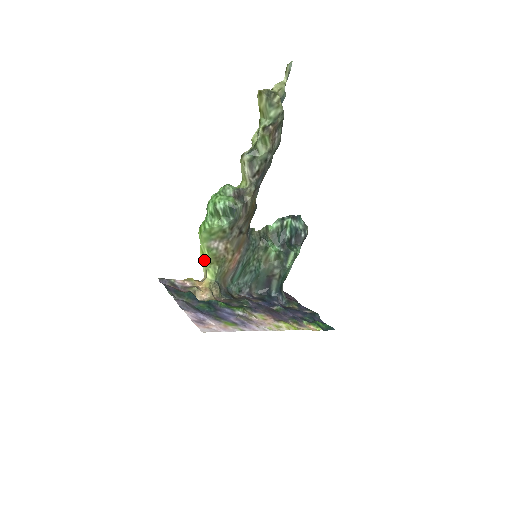
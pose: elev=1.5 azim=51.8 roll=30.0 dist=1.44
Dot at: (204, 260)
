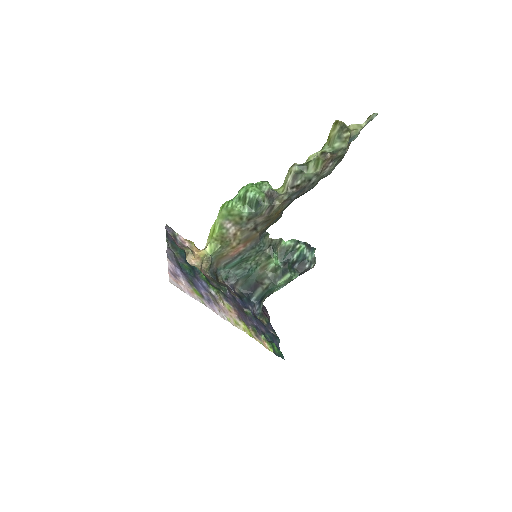
Dot at: (212, 233)
